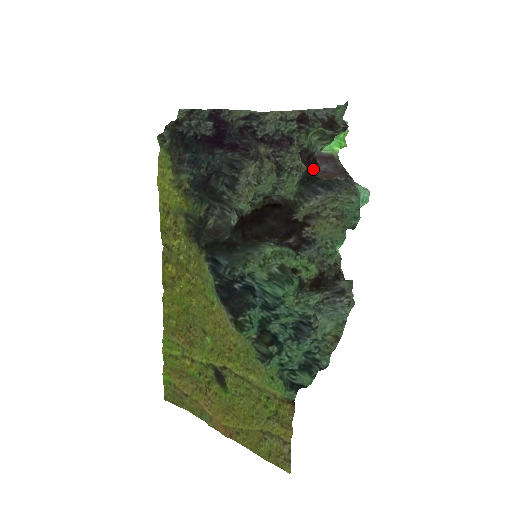
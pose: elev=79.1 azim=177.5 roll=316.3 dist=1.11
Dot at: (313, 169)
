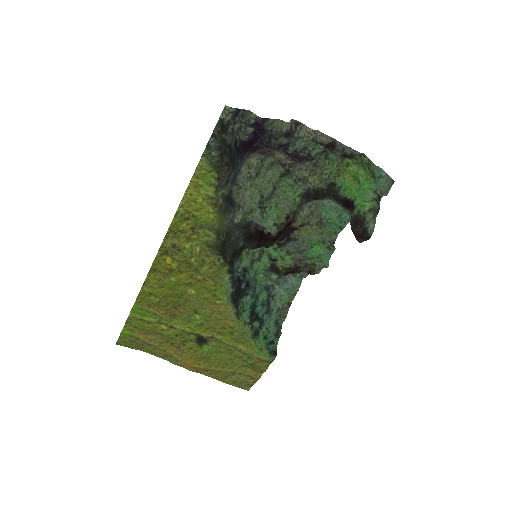
Dot at: (361, 239)
